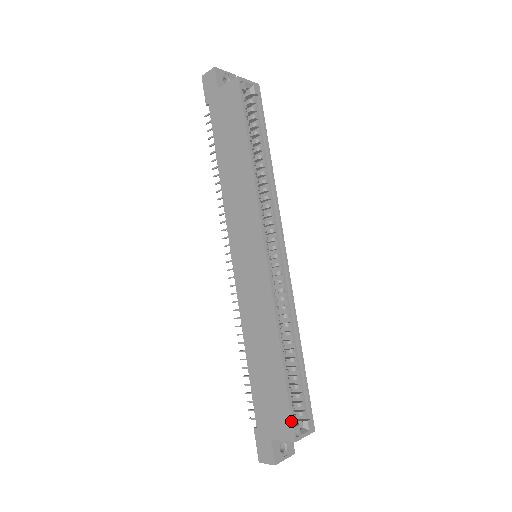
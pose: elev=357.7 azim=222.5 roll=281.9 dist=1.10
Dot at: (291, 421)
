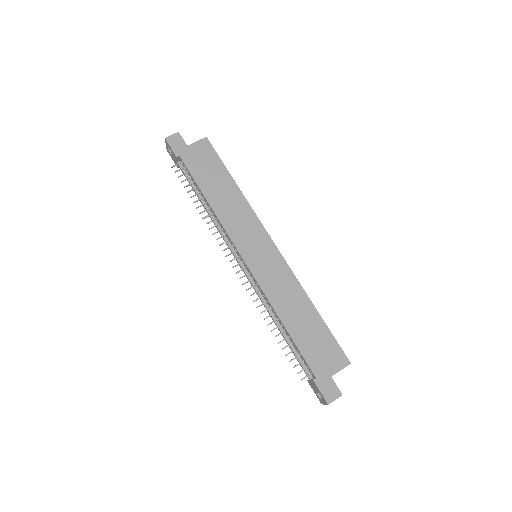
Dot at: (342, 350)
